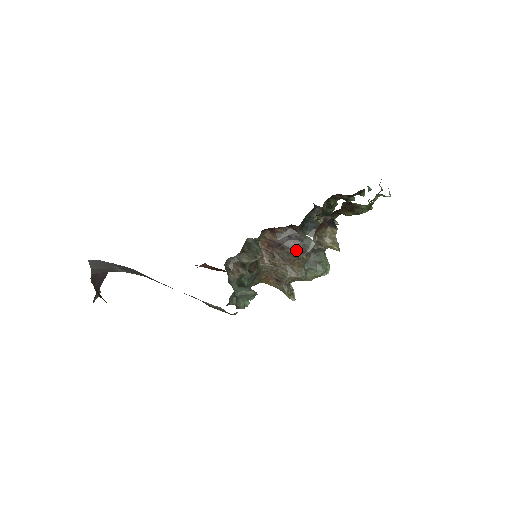
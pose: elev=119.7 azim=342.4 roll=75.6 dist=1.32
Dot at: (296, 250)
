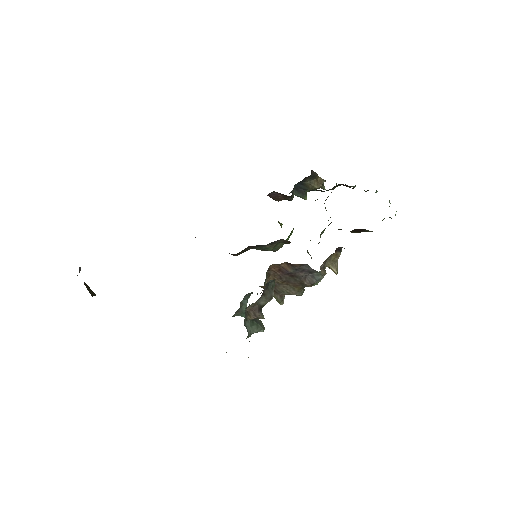
Dot at: (304, 280)
